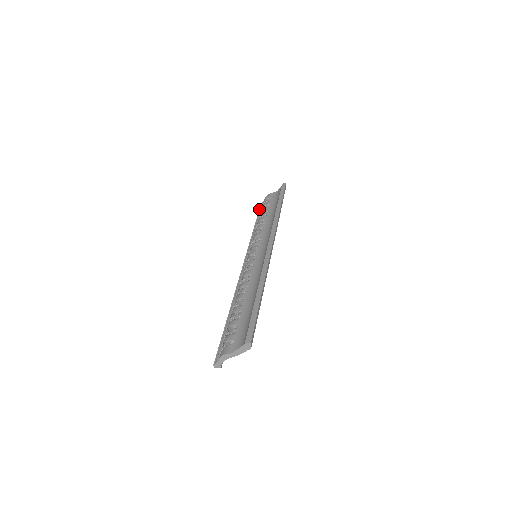
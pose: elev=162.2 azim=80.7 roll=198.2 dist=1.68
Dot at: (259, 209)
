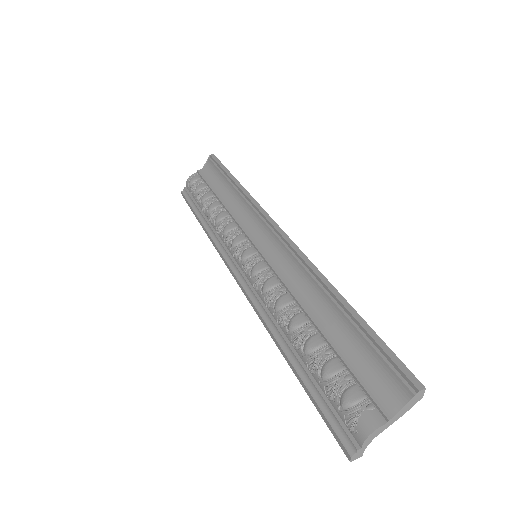
Dot at: (186, 199)
